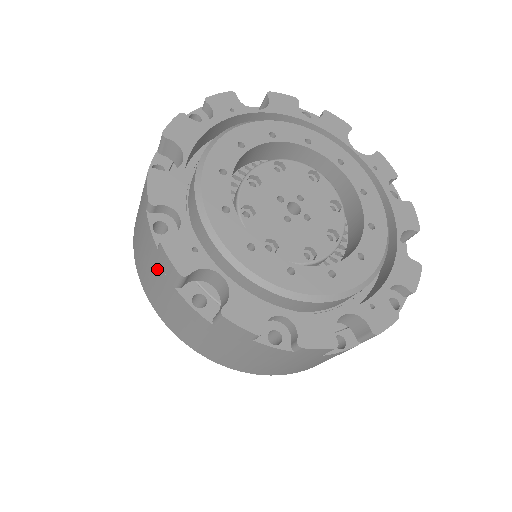
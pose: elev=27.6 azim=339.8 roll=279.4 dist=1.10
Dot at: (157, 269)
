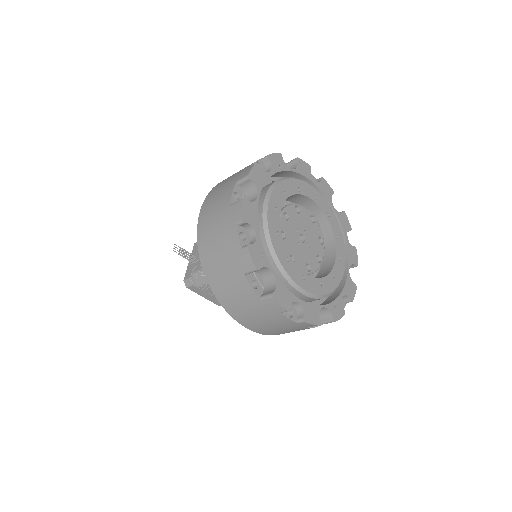
Dot at: (232, 259)
